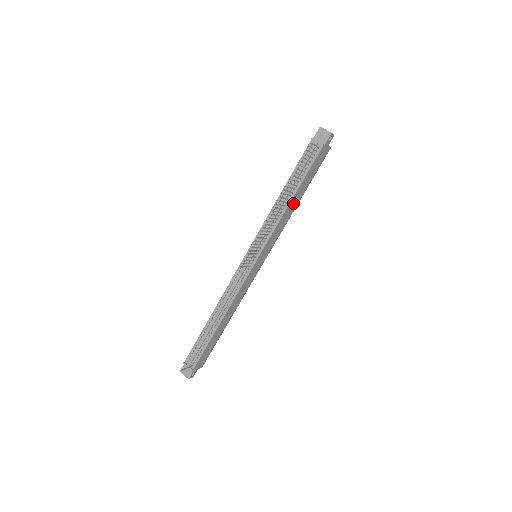
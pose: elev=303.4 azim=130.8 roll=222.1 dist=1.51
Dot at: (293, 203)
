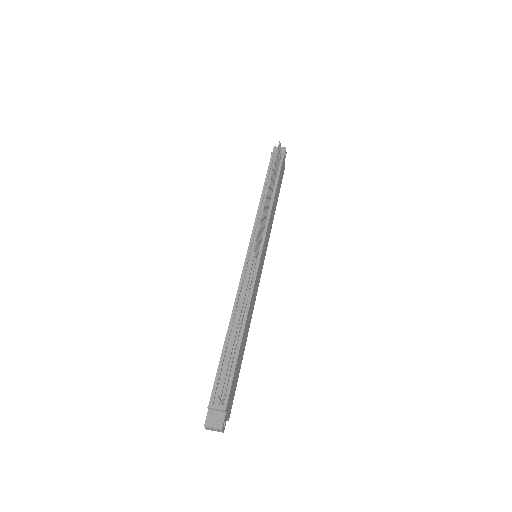
Dot at: (274, 203)
